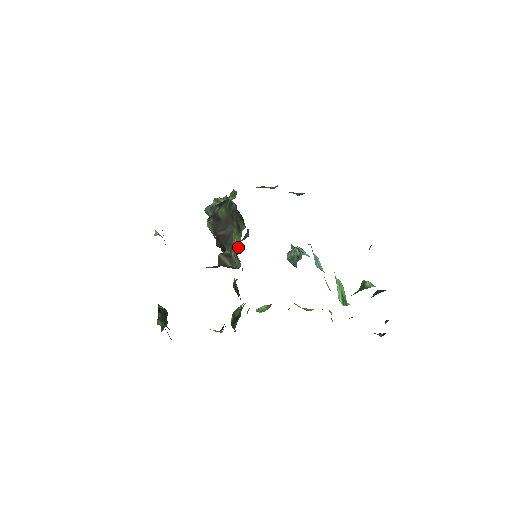
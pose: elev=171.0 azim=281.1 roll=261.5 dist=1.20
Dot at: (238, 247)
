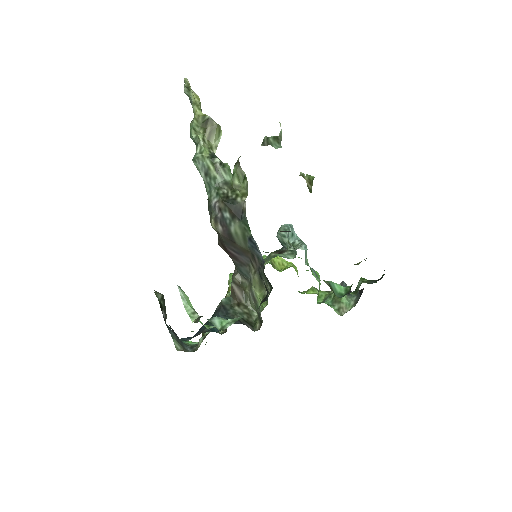
Dot at: (261, 306)
